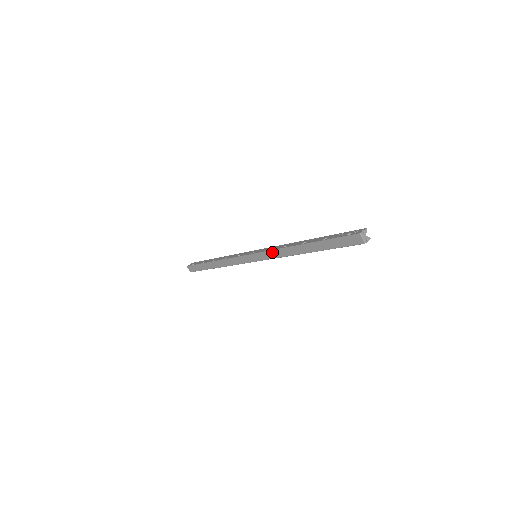
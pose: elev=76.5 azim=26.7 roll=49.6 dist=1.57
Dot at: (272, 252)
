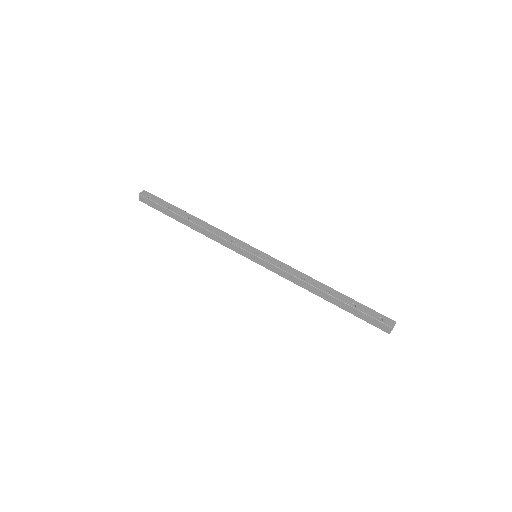
Dot at: (284, 272)
